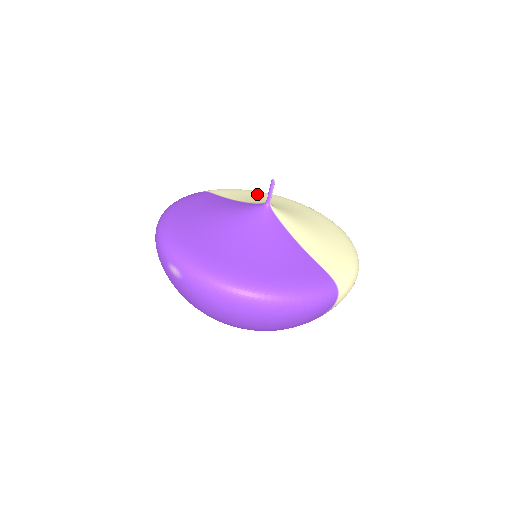
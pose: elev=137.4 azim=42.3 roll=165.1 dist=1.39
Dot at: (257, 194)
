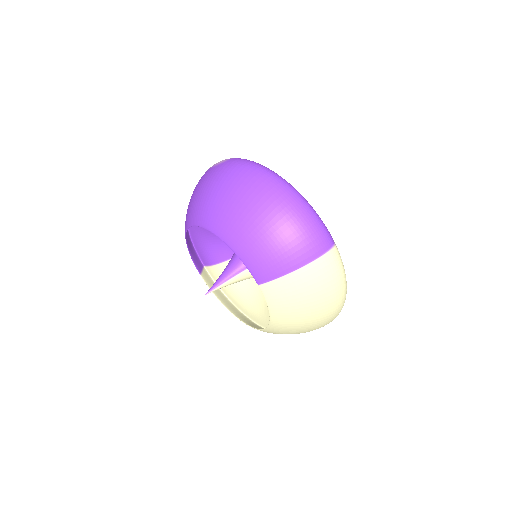
Dot at: occluded
